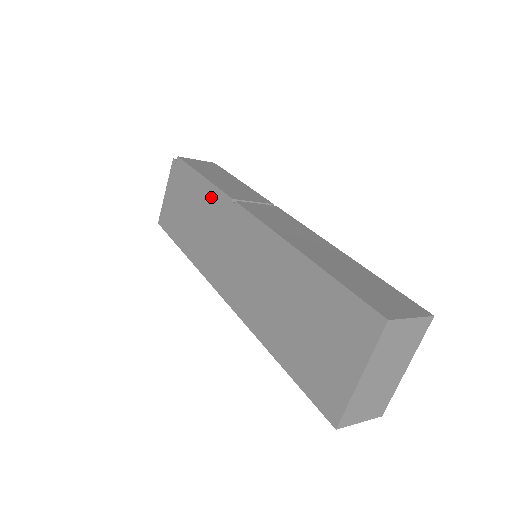
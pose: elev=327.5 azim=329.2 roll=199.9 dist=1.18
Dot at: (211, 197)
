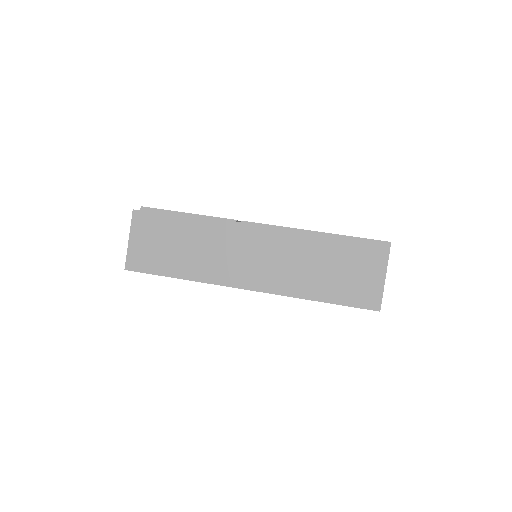
Dot at: (208, 225)
